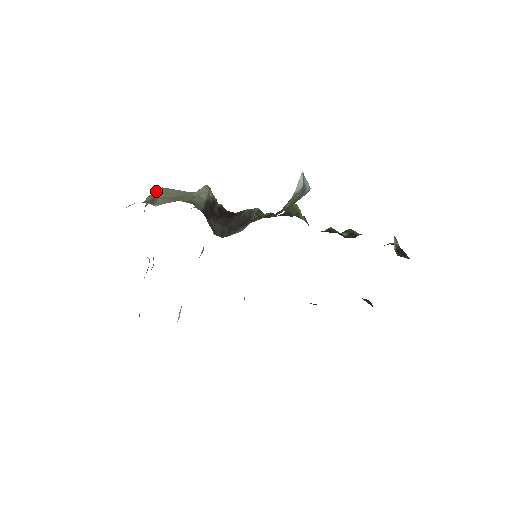
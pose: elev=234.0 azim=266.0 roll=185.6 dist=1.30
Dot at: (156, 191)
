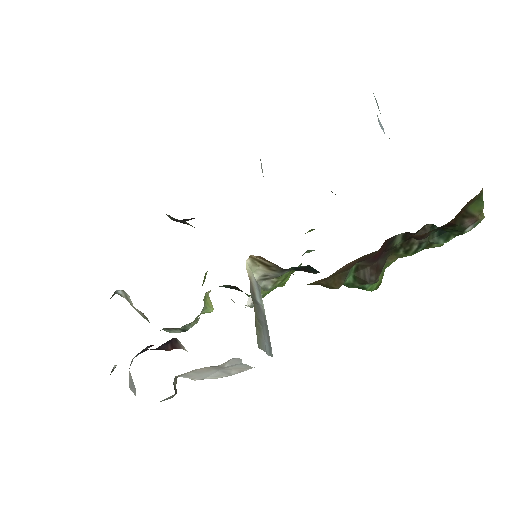
Dot at: occluded
